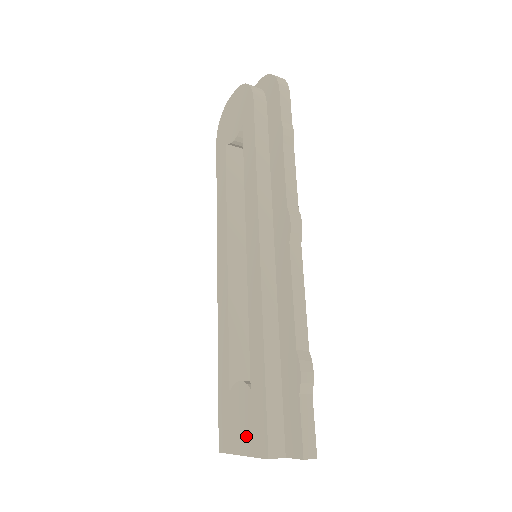
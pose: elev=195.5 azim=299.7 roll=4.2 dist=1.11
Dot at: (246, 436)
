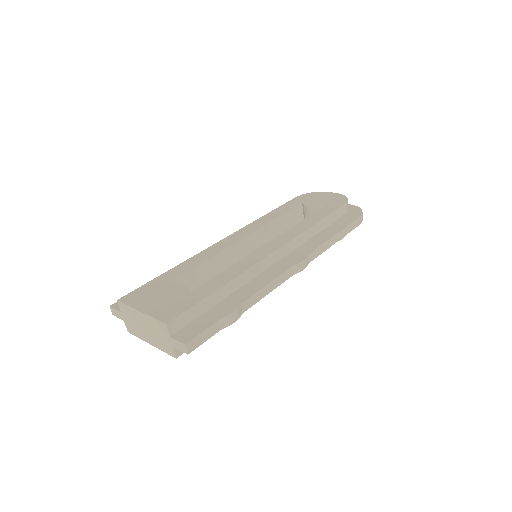
Dot at: (158, 306)
